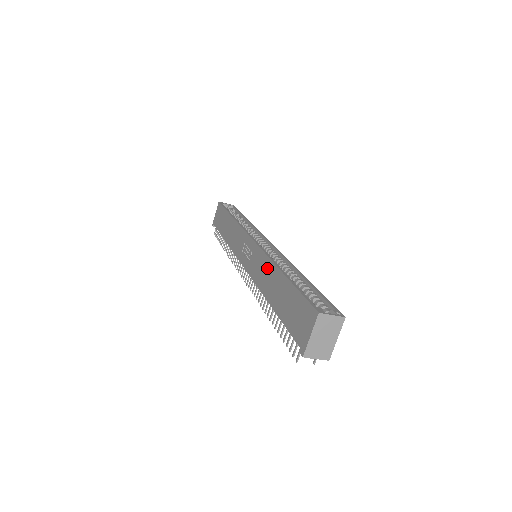
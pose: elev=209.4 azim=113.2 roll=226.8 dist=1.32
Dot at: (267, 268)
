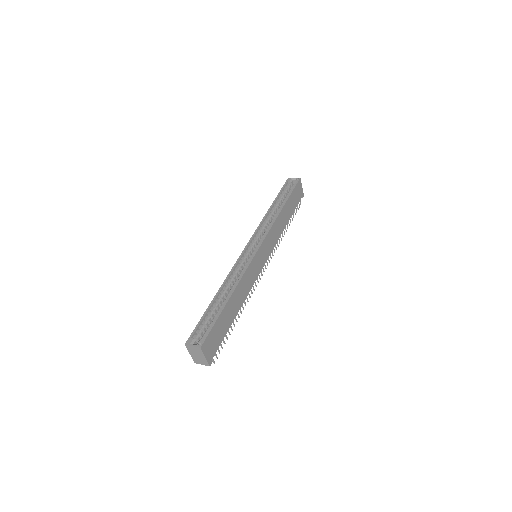
Dot at: occluded
